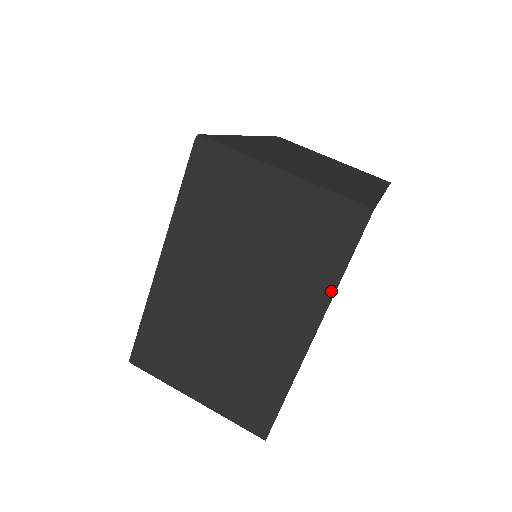
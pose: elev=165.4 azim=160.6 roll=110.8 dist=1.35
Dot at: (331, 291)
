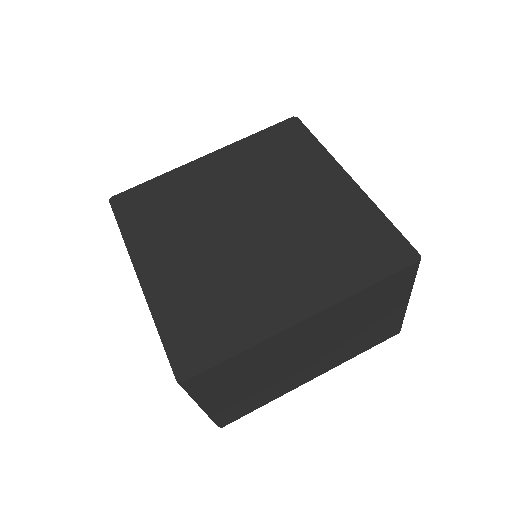
Dot at: occluded
